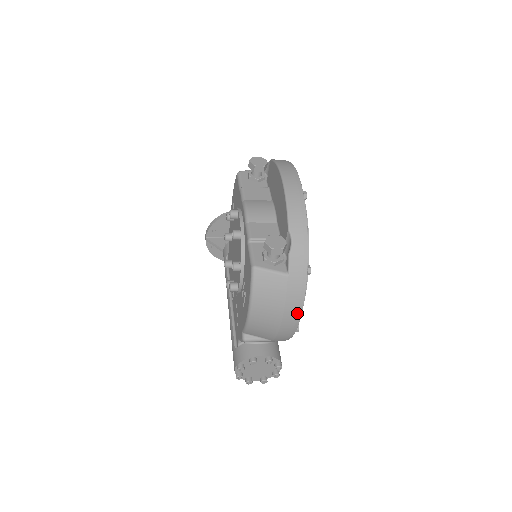
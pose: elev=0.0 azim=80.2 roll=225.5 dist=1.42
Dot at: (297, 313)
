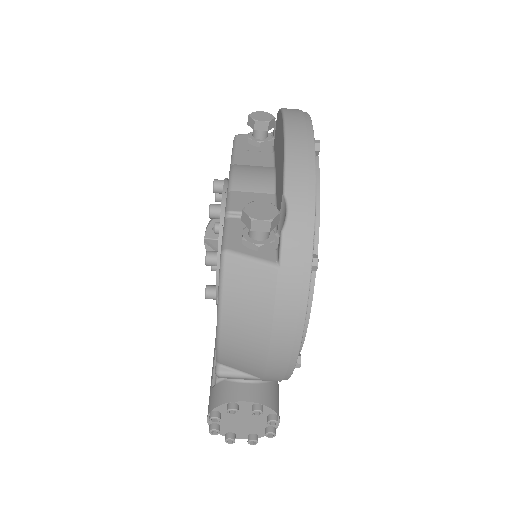
Dot at: (294, 334)
